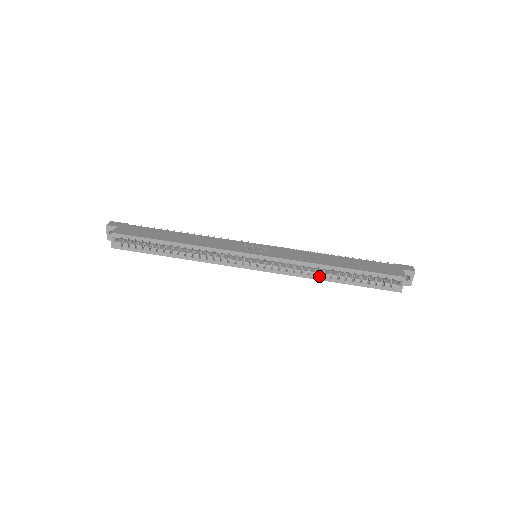
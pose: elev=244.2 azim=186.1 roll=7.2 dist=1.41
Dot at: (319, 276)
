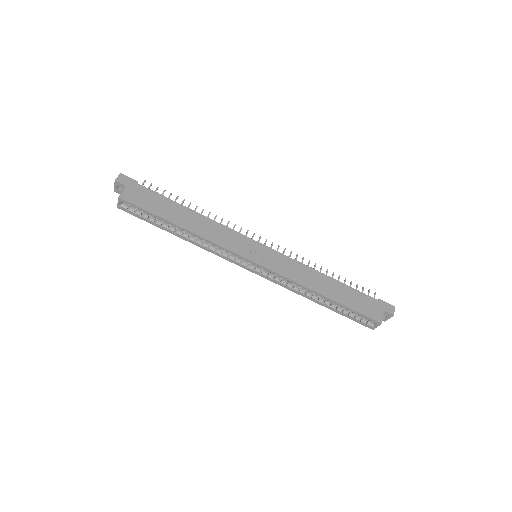
Dot at: (307, 296)
